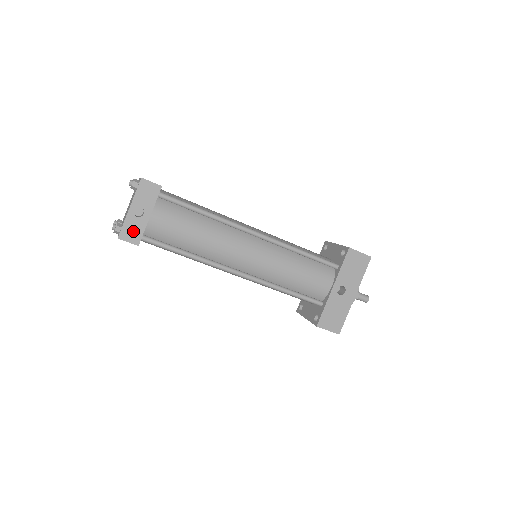
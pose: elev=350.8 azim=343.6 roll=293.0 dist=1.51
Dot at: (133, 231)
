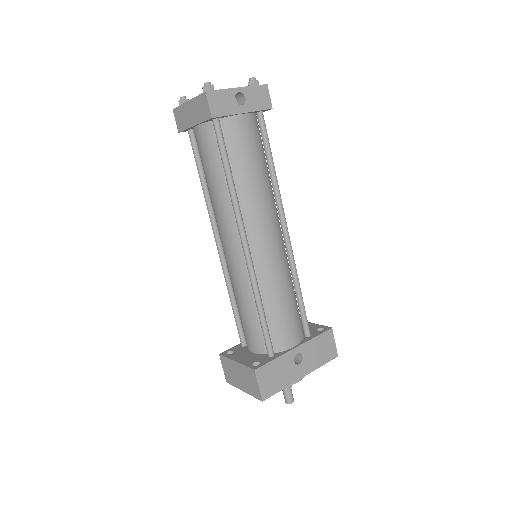
Dot at: (221, 104)
